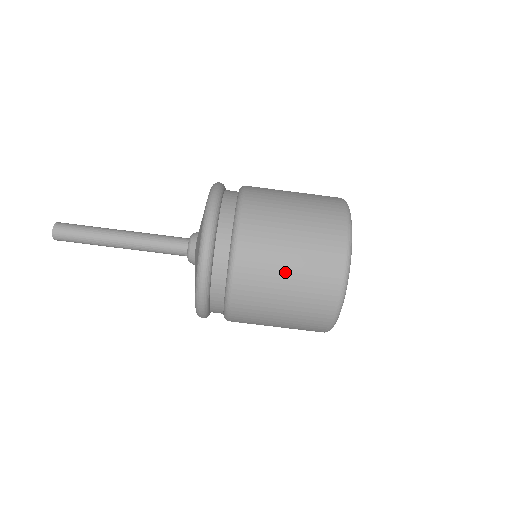
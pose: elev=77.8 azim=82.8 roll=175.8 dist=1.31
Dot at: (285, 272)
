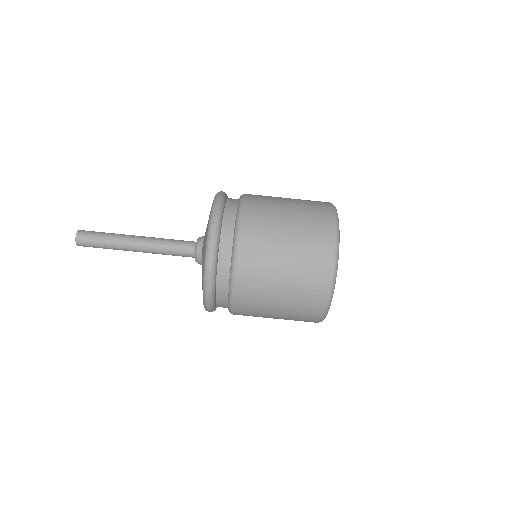
Dot at: (283, 249)
